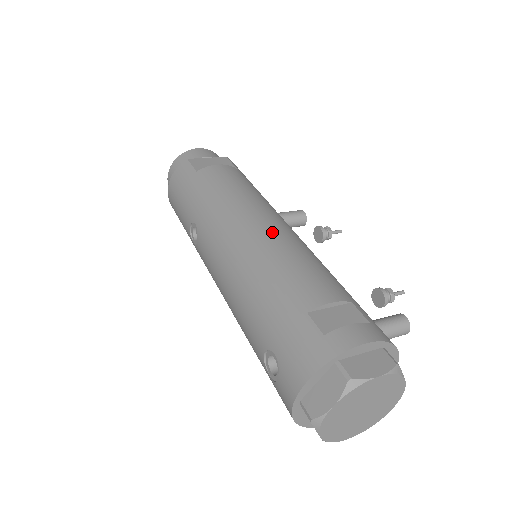
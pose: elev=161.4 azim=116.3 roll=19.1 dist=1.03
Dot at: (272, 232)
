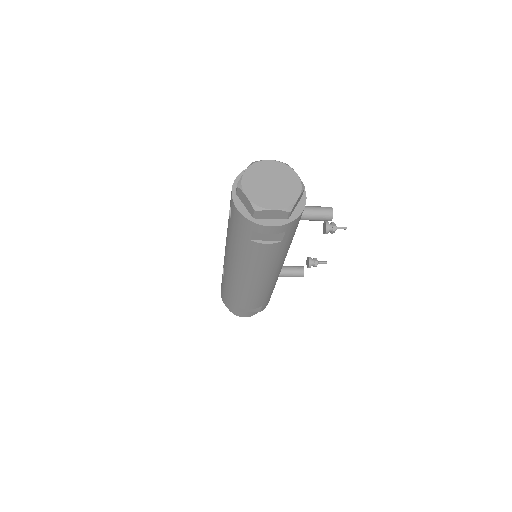
Dot at: occluded
